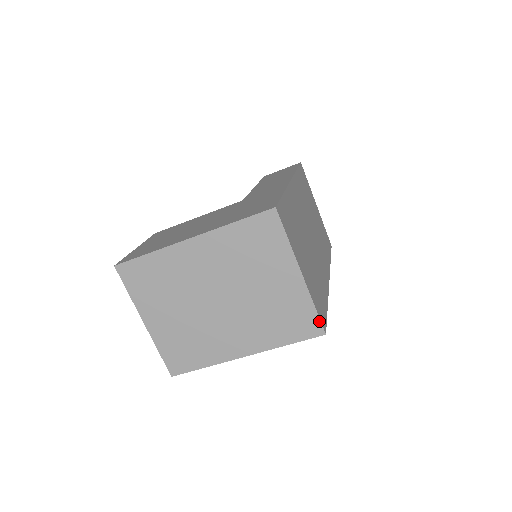
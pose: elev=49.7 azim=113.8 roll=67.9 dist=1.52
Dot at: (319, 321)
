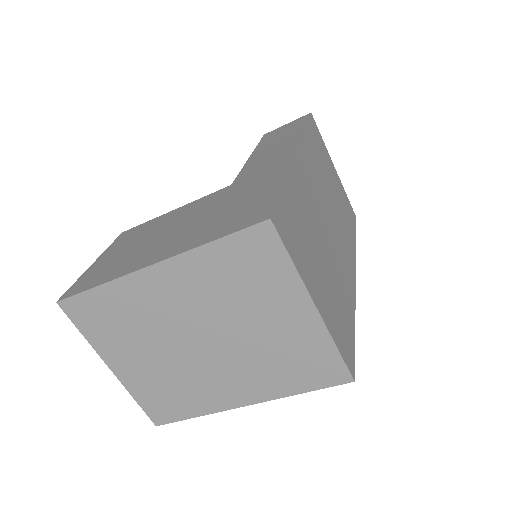
Dot at: (344, 366)
